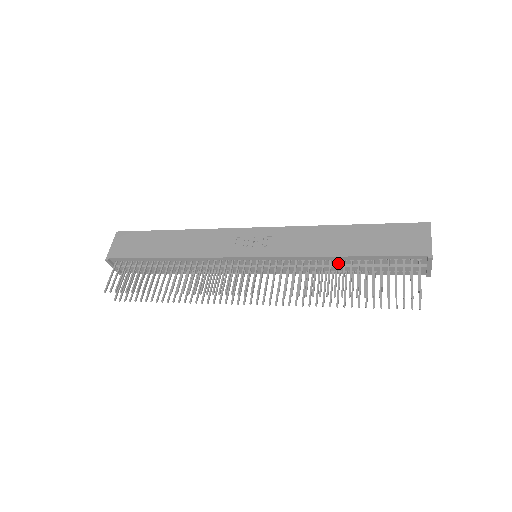
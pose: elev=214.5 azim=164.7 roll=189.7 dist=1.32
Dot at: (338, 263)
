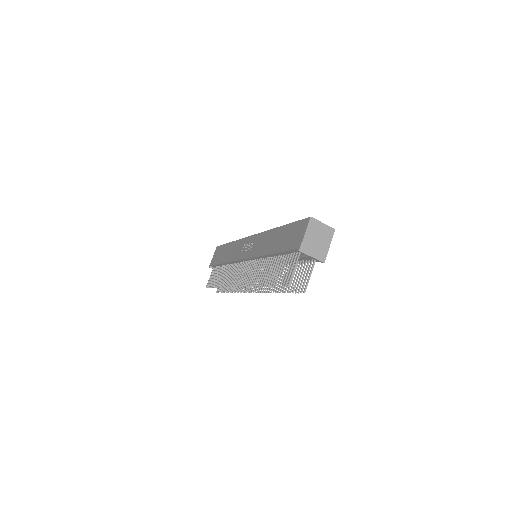
Dot at: occluded
